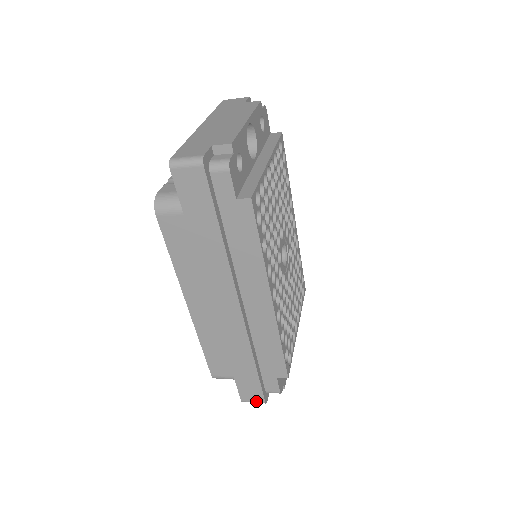
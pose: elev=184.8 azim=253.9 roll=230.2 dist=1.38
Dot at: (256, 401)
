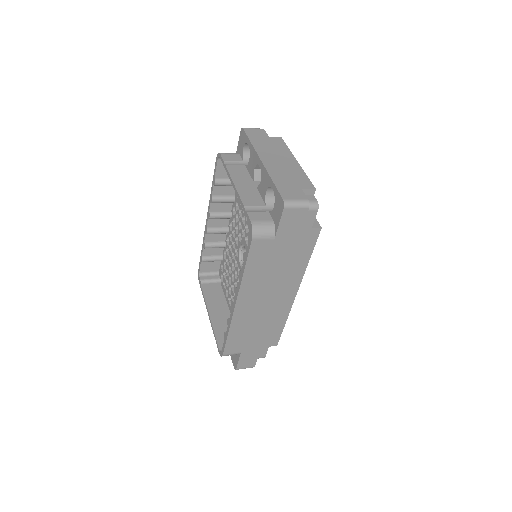
Dot at: (248, 367)
